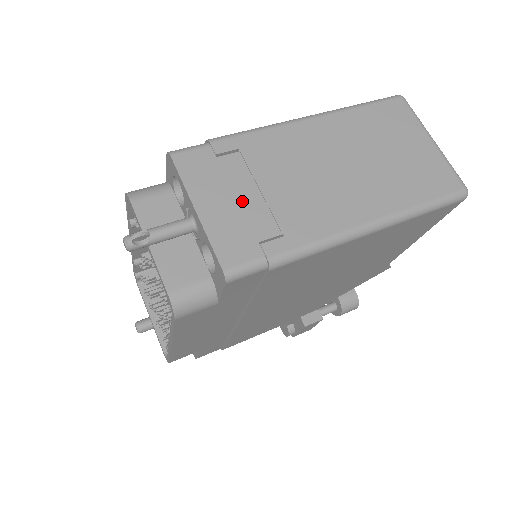
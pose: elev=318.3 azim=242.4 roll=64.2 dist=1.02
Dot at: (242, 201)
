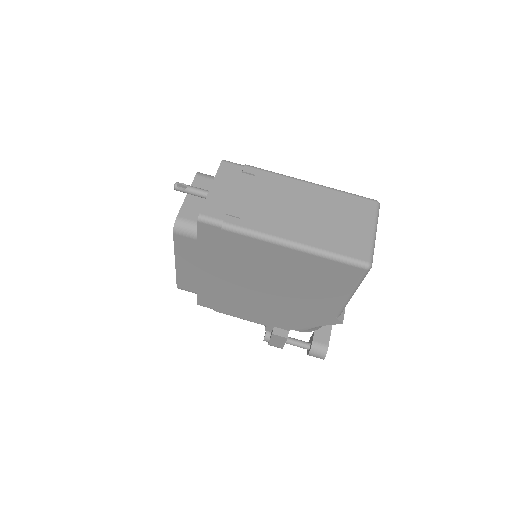
Dot at: (235, 195)
